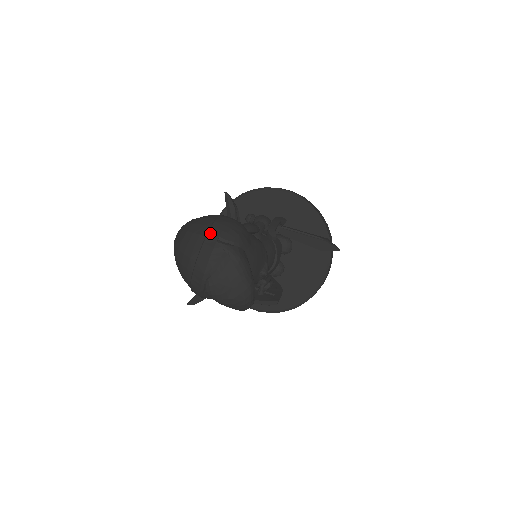
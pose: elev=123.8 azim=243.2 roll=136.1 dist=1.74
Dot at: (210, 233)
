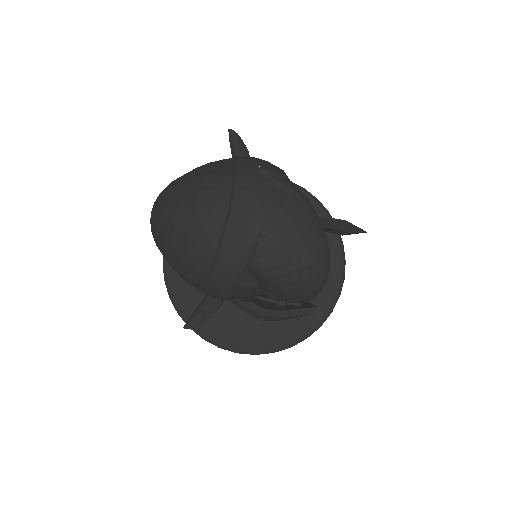
Dot at: (240, 166)
